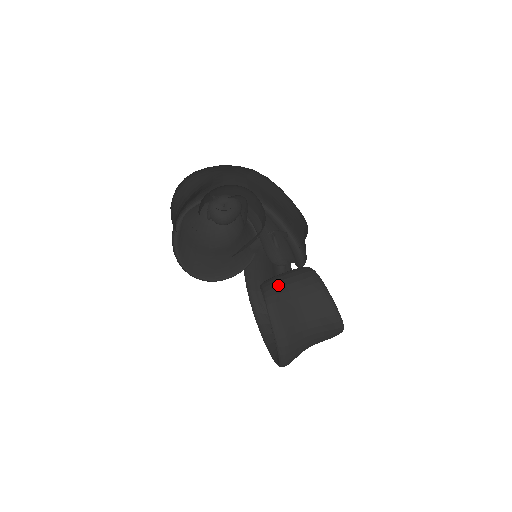
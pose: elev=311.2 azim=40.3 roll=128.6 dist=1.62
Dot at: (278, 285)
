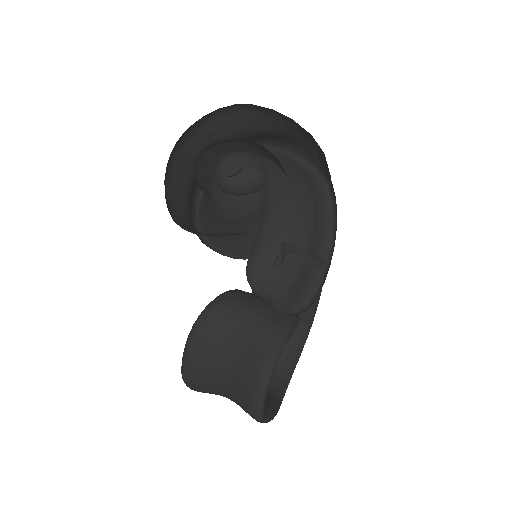
Dot at: (233, 307)
